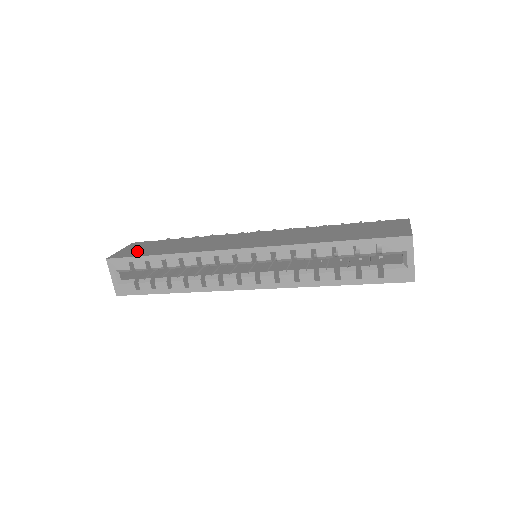
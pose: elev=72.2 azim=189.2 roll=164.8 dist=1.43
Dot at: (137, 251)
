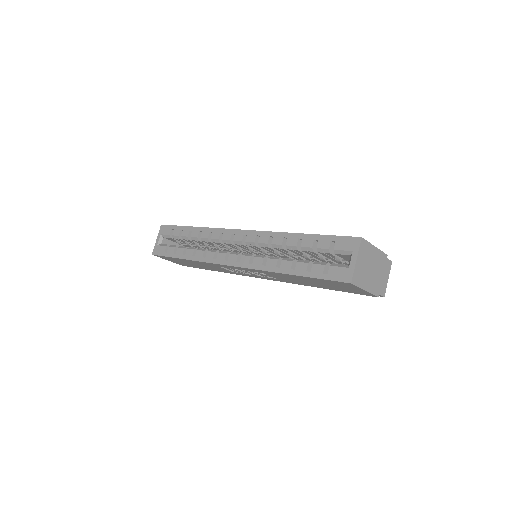
Dot at: occluded
